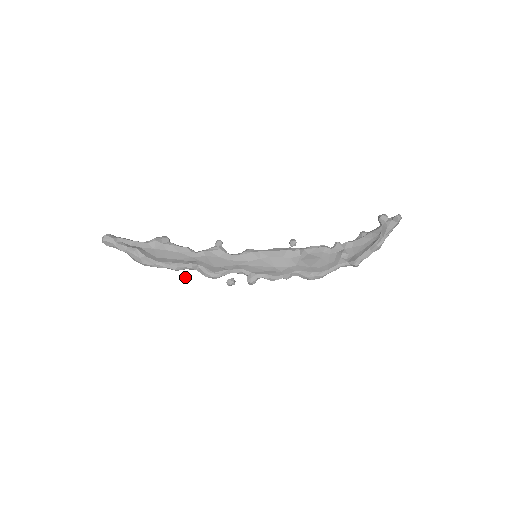
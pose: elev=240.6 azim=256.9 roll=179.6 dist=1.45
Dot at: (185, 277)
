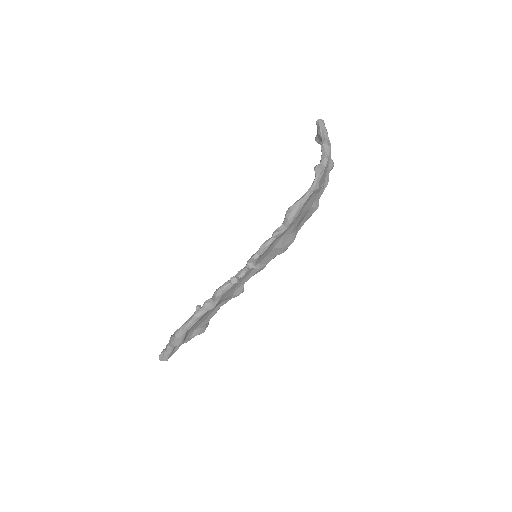
Dot at: (196, 307)
